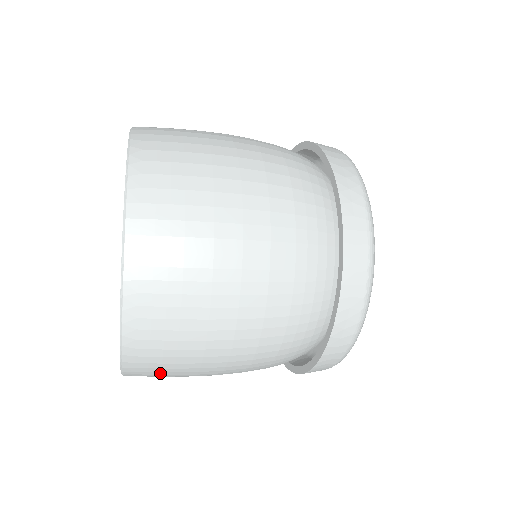
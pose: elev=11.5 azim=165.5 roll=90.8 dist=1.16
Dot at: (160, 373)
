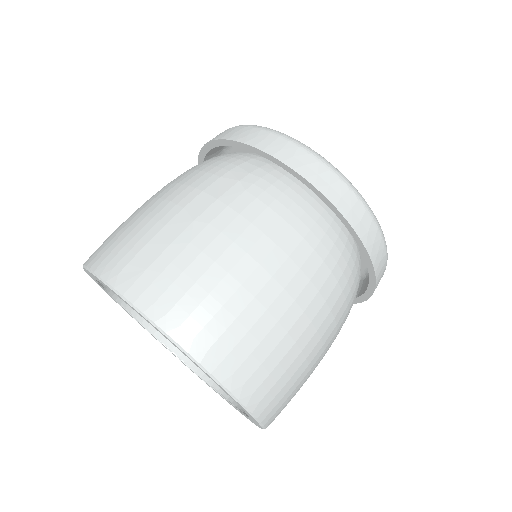
Dot at: occluded
